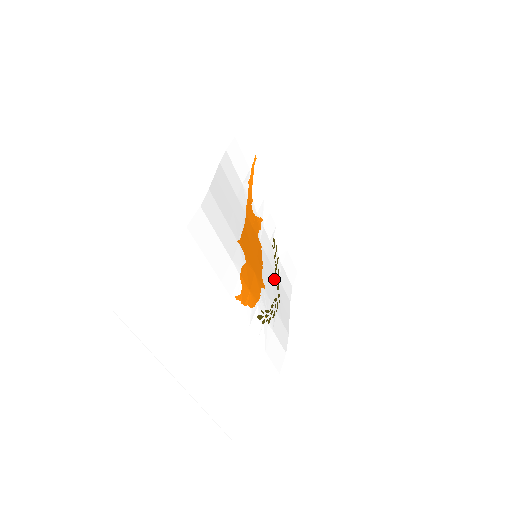
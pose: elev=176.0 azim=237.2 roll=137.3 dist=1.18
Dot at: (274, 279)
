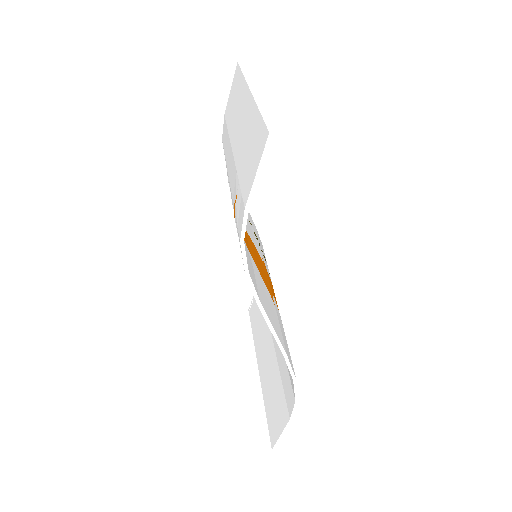
Dot at: occluded
